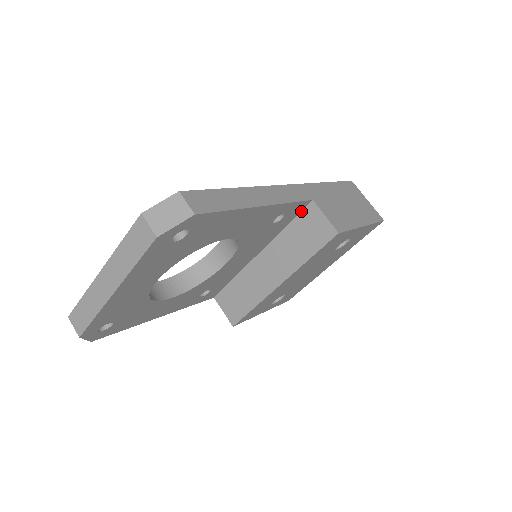
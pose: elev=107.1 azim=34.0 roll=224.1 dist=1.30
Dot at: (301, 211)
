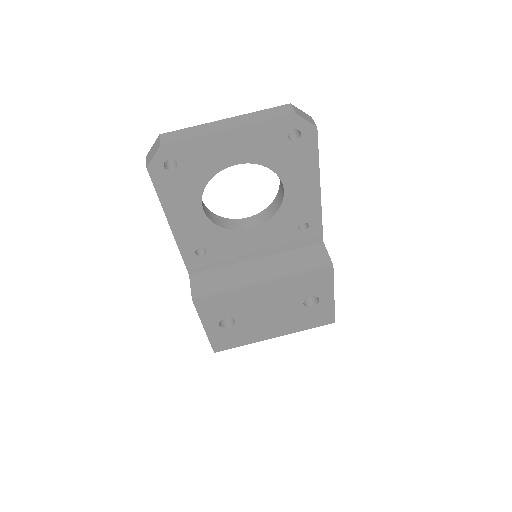
Dot at: (310, 245)
